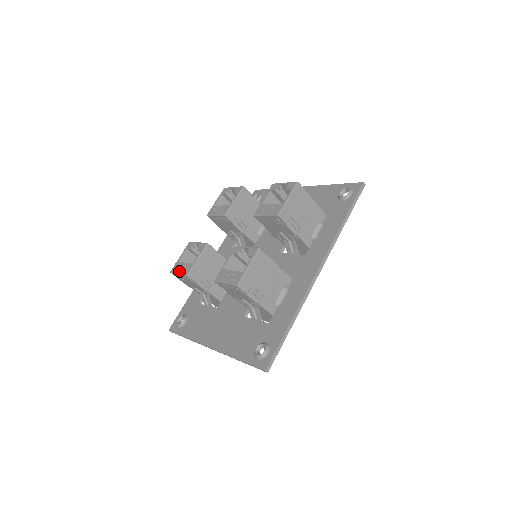
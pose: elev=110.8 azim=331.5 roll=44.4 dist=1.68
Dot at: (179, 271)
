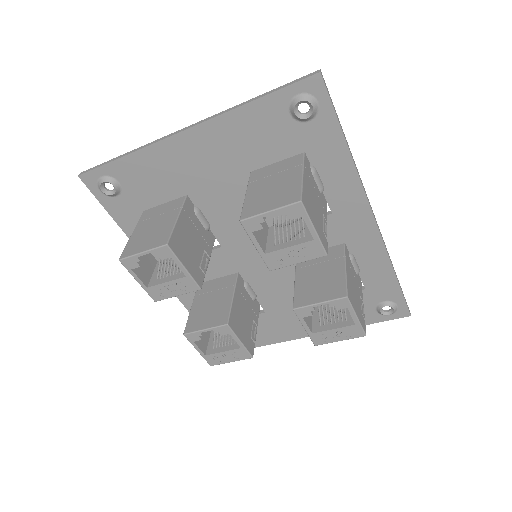
Dot at: (229, 361)
